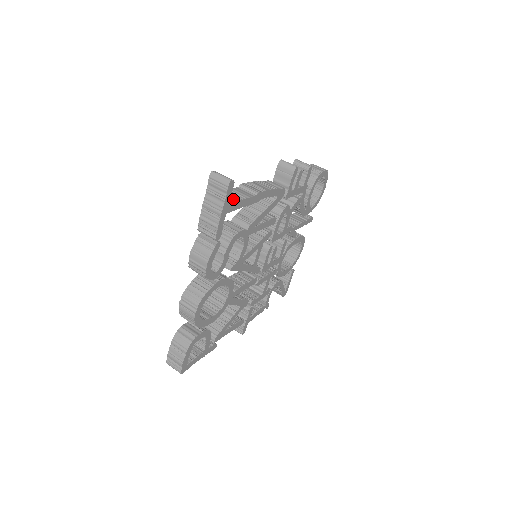
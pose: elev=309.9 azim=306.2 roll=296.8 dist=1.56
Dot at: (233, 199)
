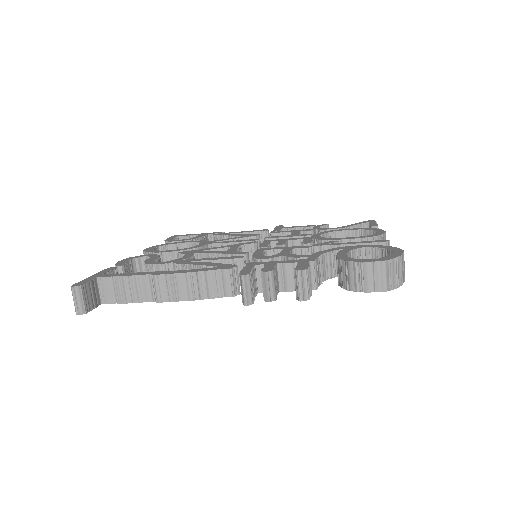
Dot at: (116, 297)
